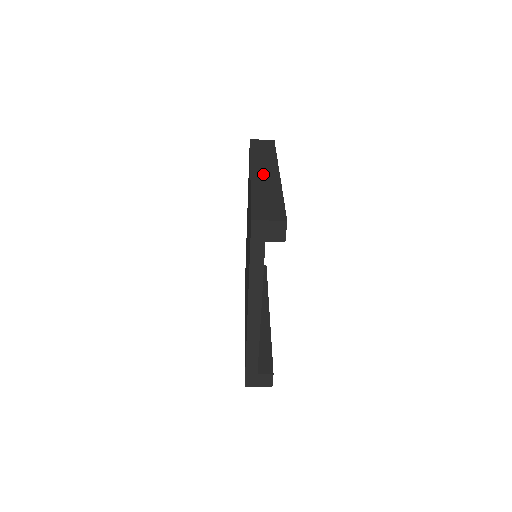
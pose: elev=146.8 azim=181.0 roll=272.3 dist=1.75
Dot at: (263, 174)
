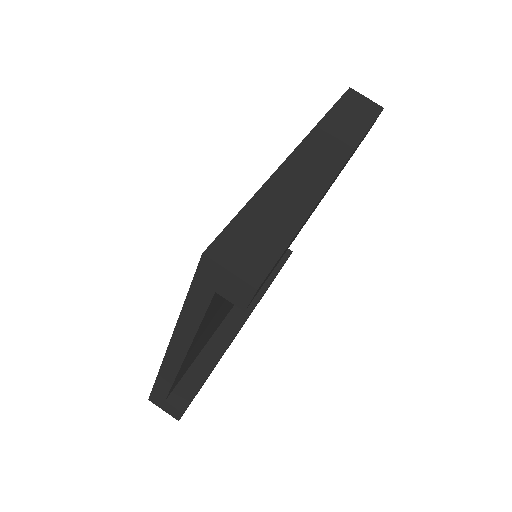
Dot at: (309, 165)
